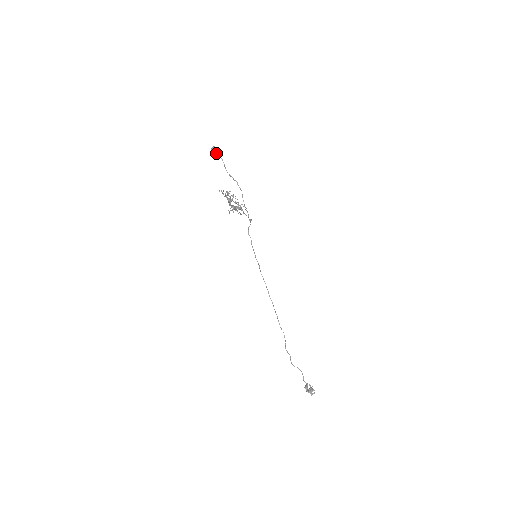
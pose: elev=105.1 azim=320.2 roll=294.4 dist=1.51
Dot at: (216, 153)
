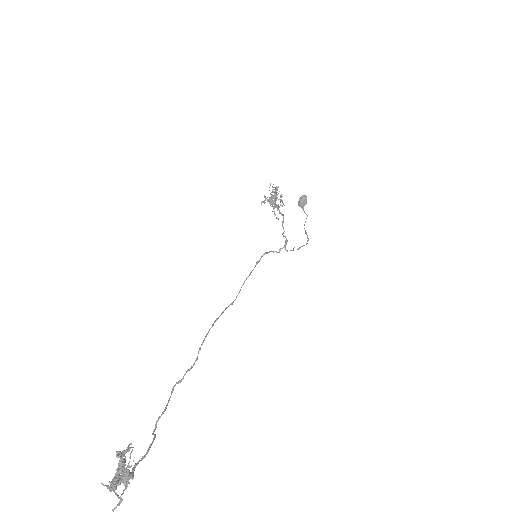
Dot at: (302, 200)
